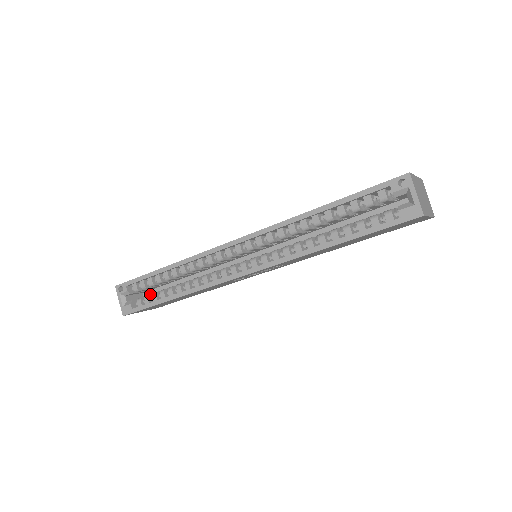
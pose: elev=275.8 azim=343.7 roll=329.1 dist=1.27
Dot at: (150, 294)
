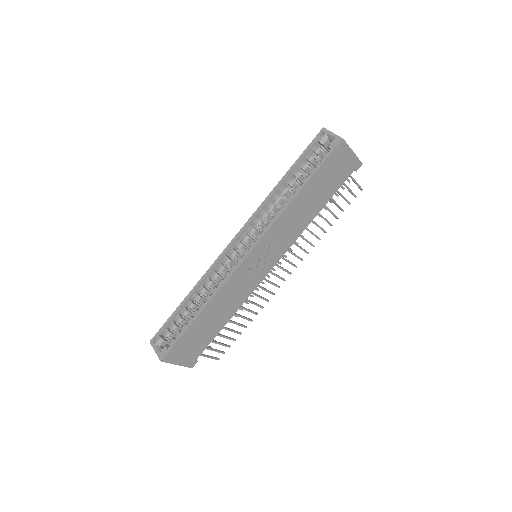
Dot at: occluded
